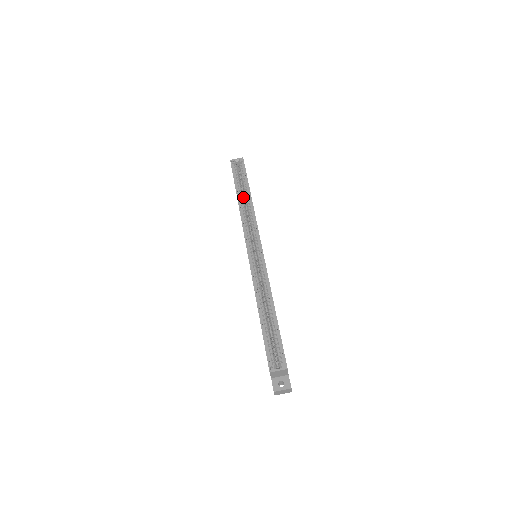
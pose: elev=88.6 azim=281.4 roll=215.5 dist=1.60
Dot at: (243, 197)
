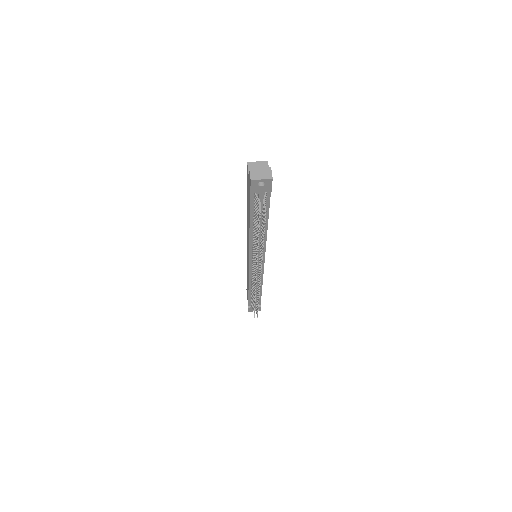
Dot at: occluded
